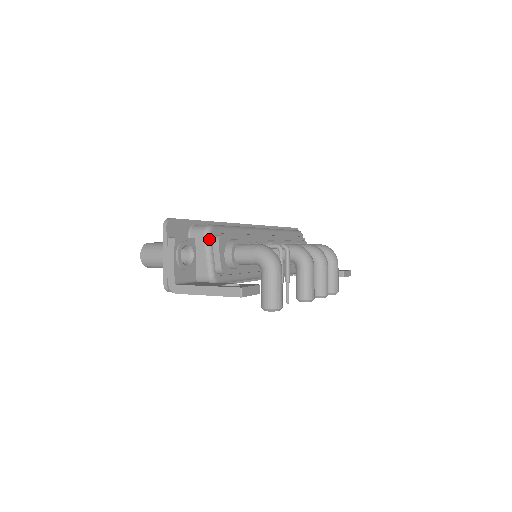
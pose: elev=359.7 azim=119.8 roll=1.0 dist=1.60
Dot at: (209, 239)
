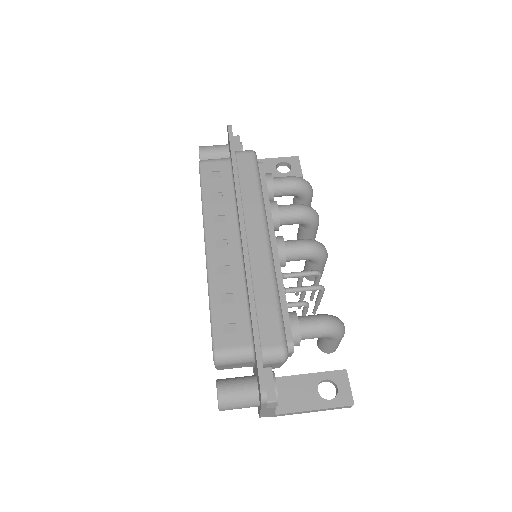
Dot at: occluded
